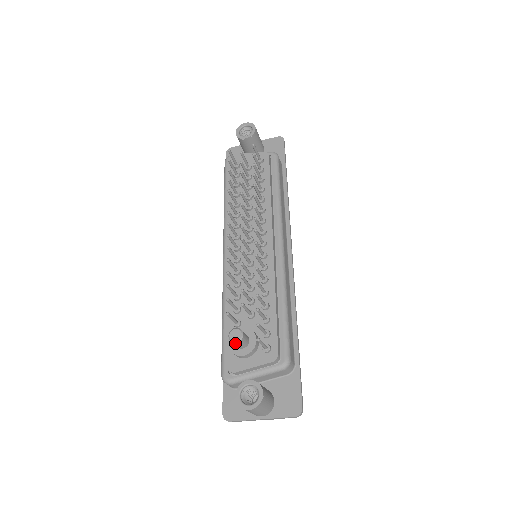
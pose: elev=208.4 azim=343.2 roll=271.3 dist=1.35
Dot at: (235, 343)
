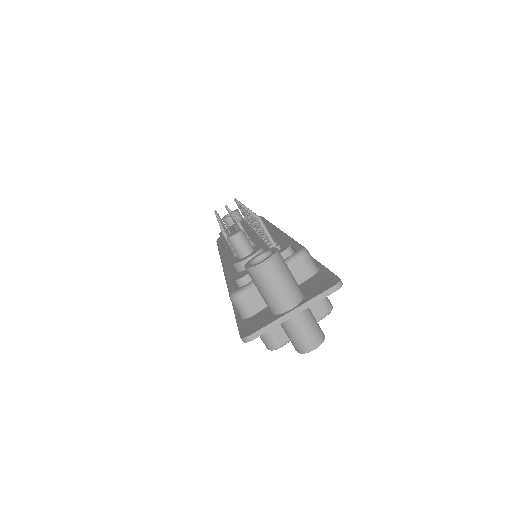
Dot at: (235, 238)
